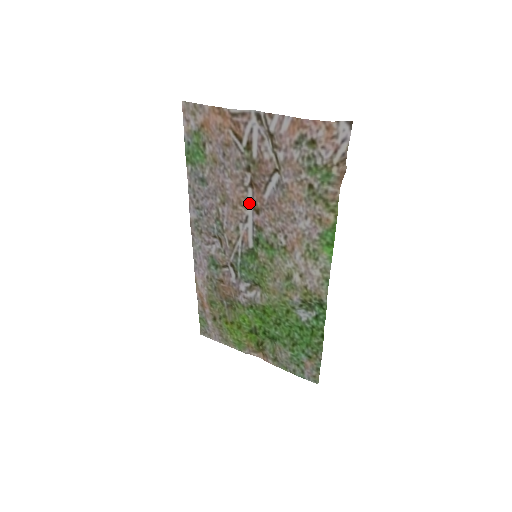
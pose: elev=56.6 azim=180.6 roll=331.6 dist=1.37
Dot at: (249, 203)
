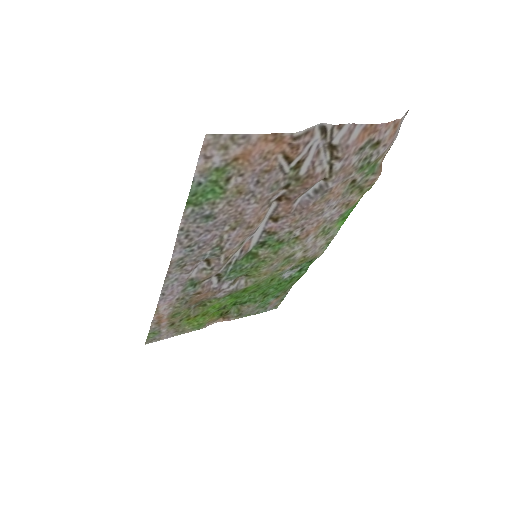
Dot at: (266, 215)
